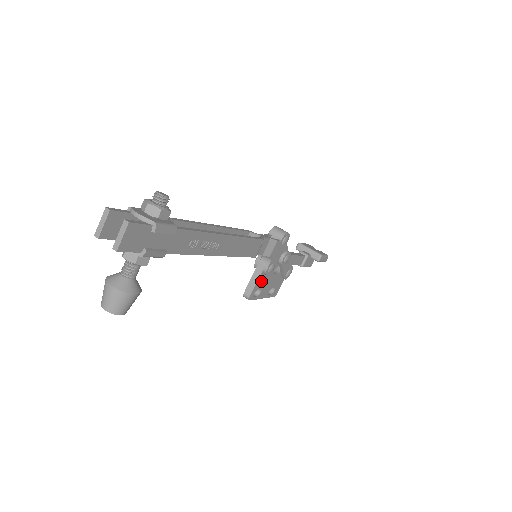
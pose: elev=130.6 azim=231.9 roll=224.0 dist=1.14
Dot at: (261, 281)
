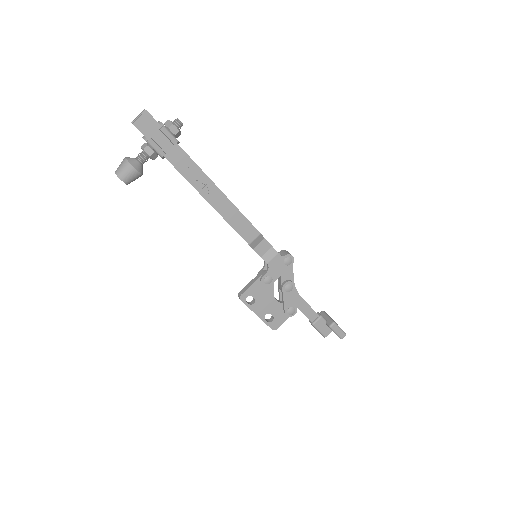
Dot at: (257, 290)
